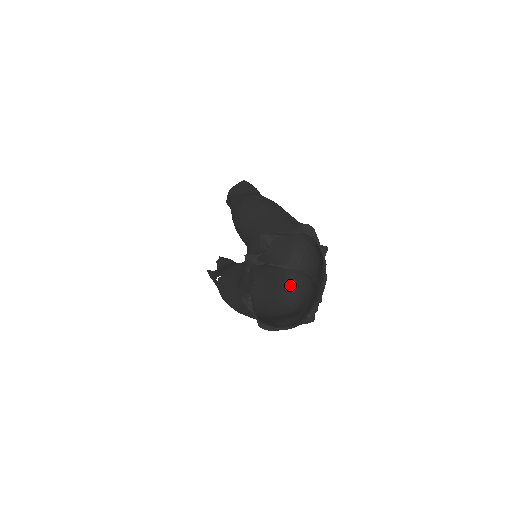
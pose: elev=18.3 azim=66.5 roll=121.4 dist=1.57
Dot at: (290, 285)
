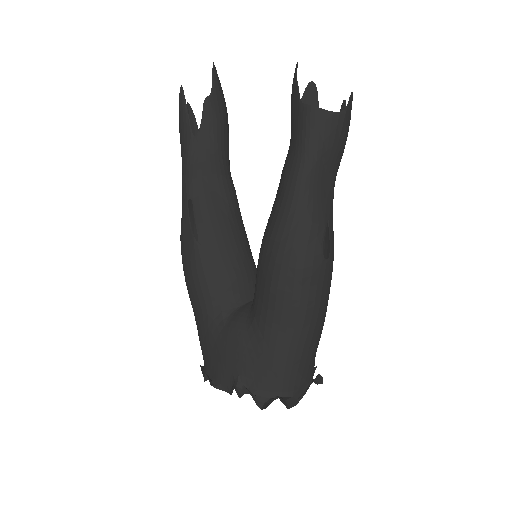
Dot at: occluded
